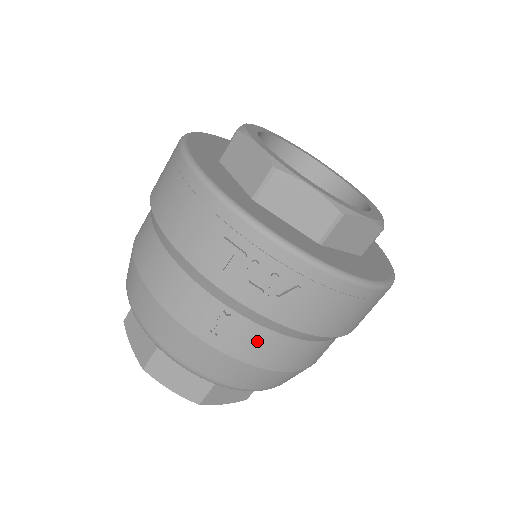
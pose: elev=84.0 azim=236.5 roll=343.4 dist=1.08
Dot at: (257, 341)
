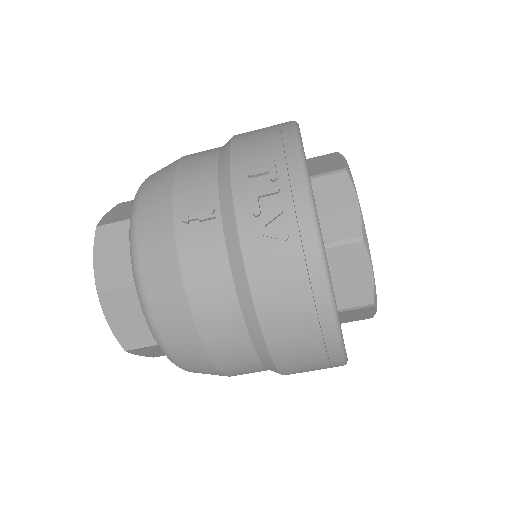
Dot at: (209, 259)
